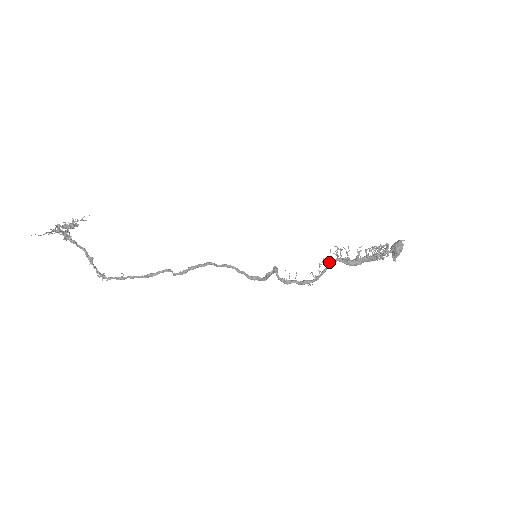
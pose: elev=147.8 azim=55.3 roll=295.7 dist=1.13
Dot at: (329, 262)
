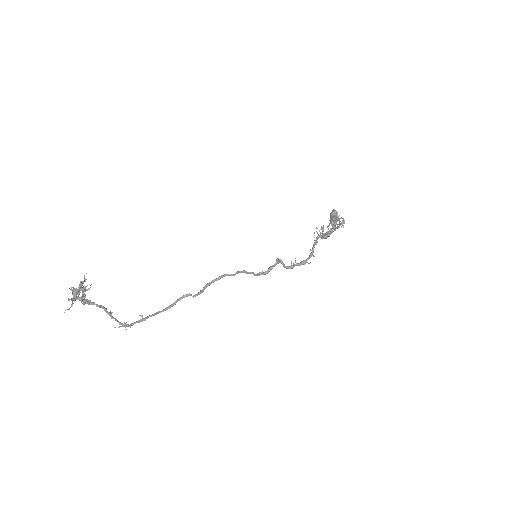
Dot at: (315, 241)
